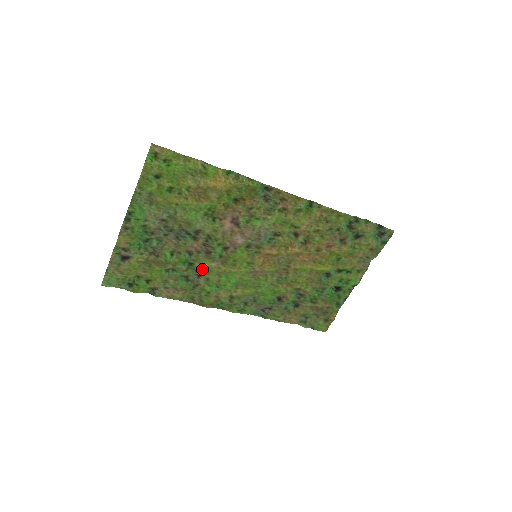
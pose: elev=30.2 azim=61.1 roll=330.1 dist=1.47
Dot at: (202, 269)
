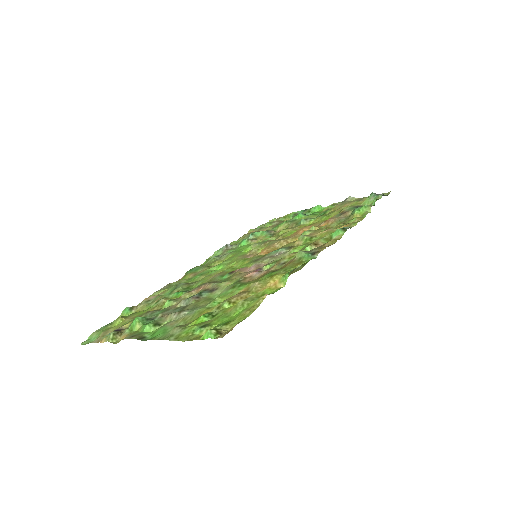
Dot at: (196, 285)
